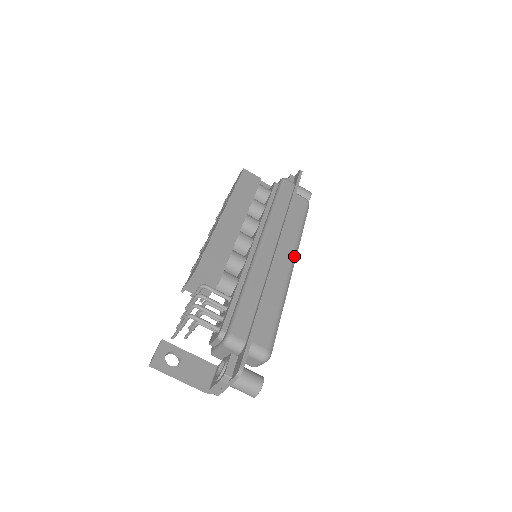
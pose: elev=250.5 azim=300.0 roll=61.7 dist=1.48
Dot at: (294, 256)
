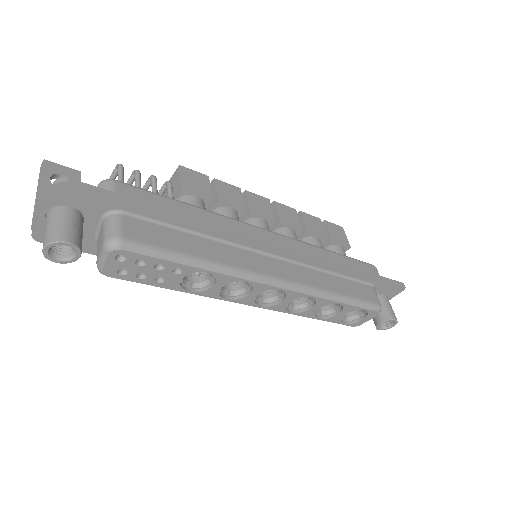
Dot at: (290, 284)
